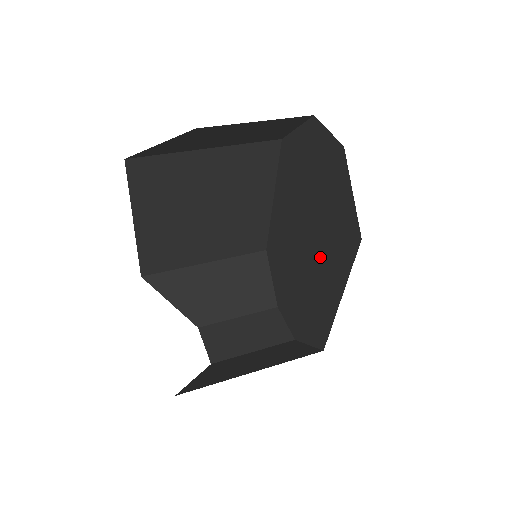
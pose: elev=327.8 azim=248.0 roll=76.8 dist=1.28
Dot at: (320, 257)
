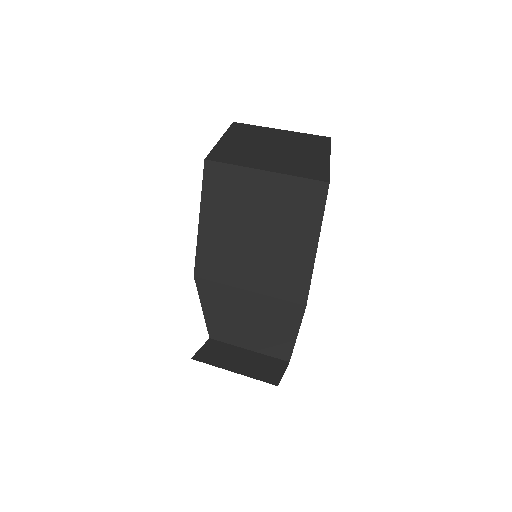
Dot at: occluded
